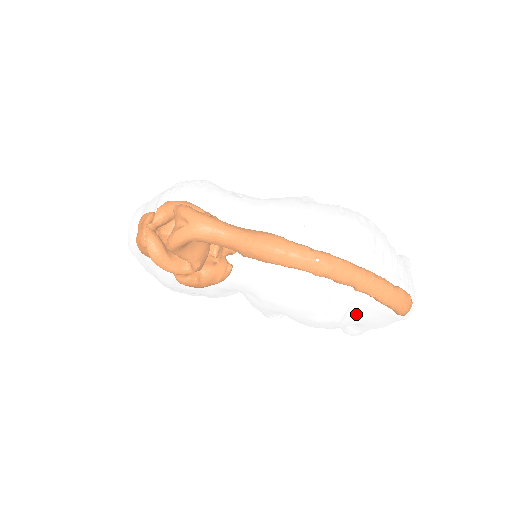
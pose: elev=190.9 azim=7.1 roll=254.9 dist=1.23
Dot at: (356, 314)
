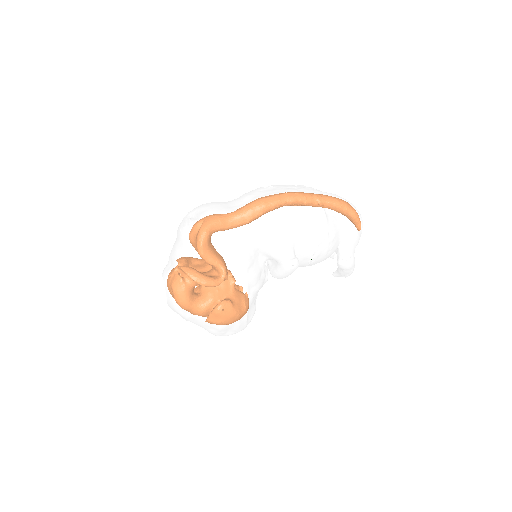
Dot at: (331, 215)
